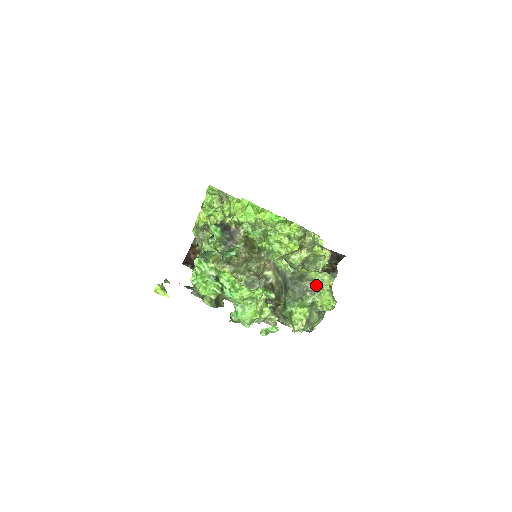
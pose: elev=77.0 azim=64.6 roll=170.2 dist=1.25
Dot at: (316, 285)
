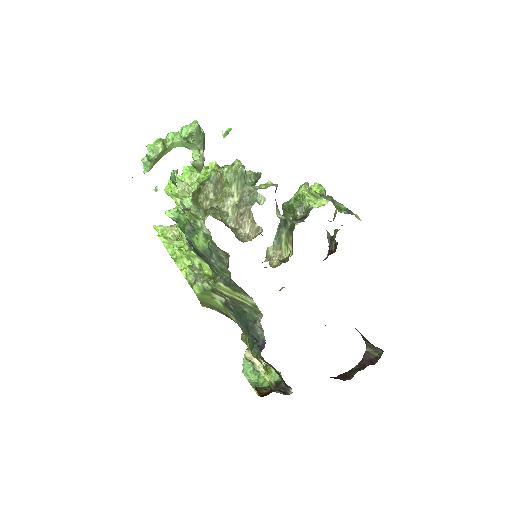
Dot at: occluded
